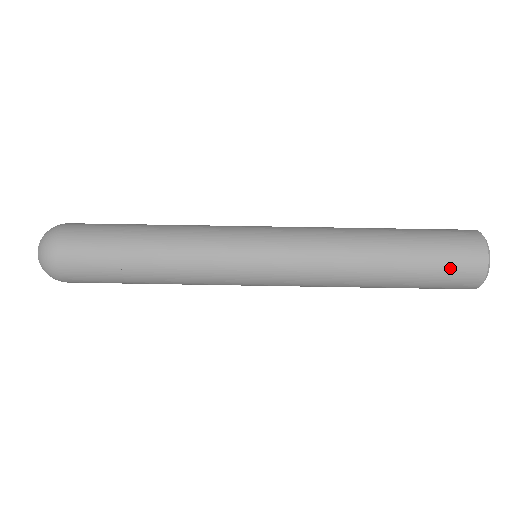
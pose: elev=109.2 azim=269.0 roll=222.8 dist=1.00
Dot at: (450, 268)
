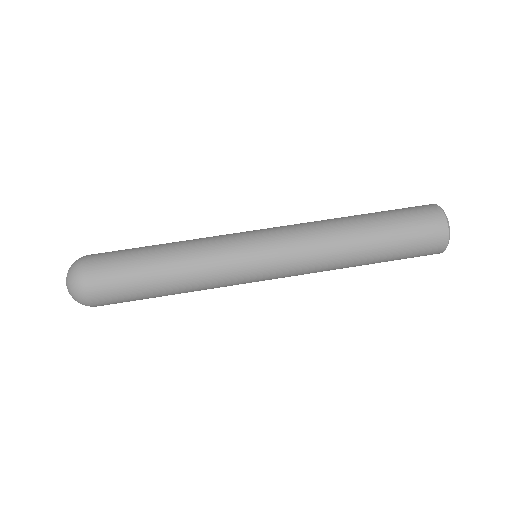
Dot at: (418, 244)
